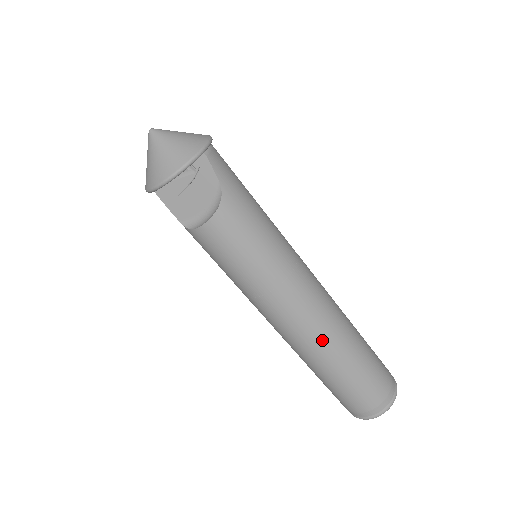
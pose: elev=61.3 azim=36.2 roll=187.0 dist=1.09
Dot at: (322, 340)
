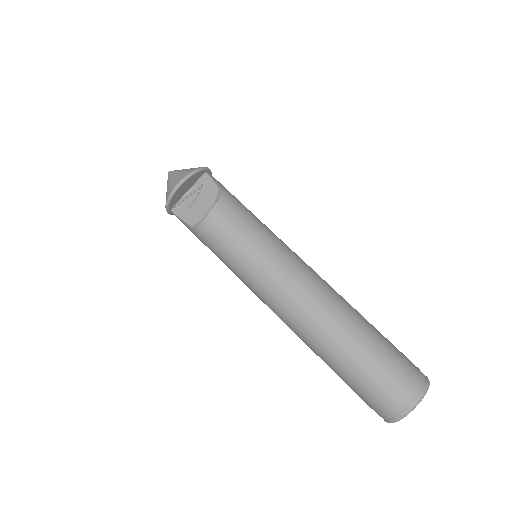
Dot at: (327, 308)
